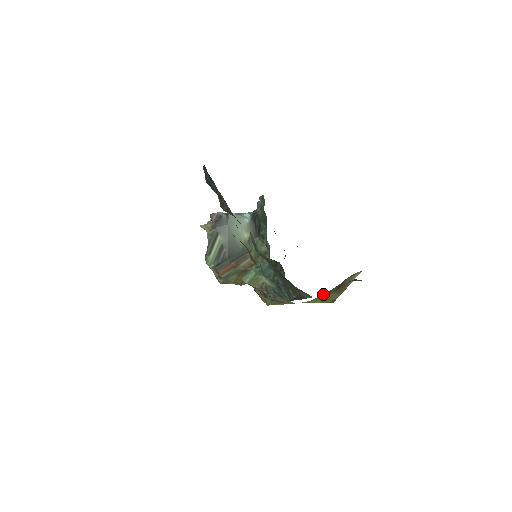
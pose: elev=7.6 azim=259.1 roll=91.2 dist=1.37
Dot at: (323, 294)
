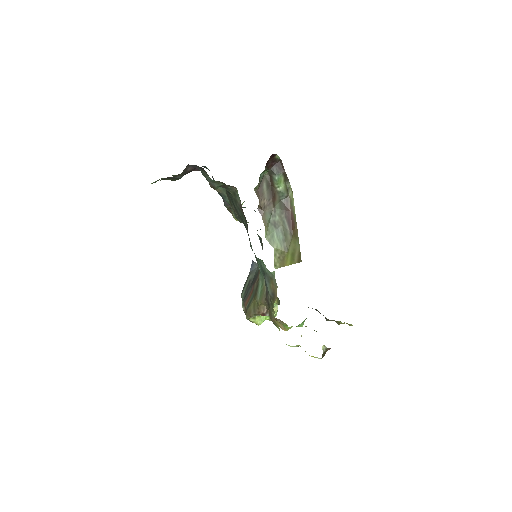
Dot at: (278, 234)
